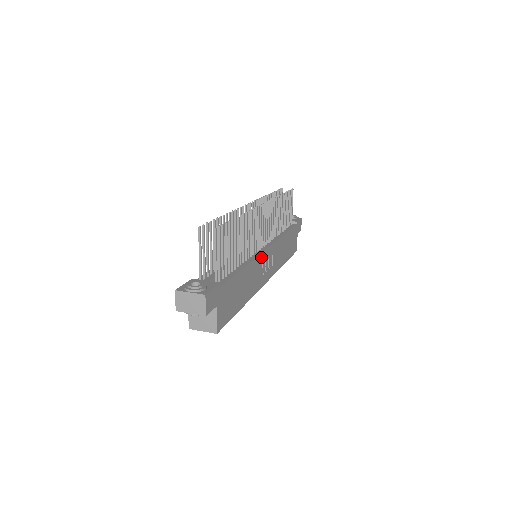
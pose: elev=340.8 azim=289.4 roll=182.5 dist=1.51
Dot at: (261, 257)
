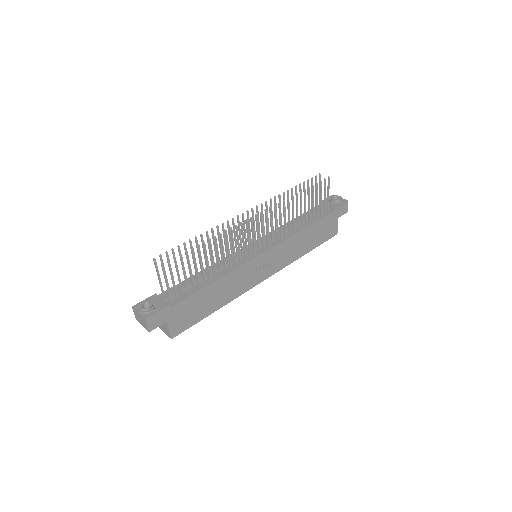
Dot at: (250, 264)
